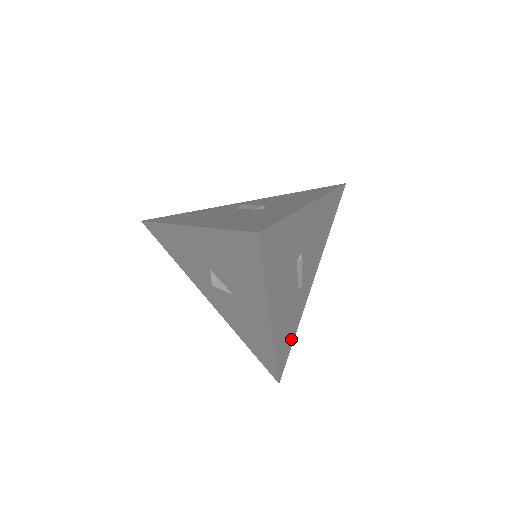
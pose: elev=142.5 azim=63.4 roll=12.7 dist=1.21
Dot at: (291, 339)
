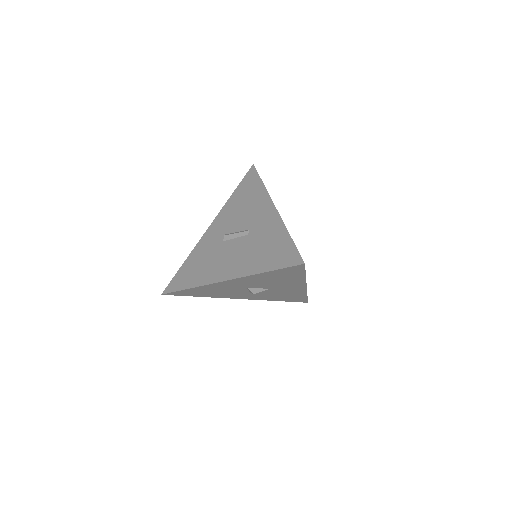
Dot at: occluded
